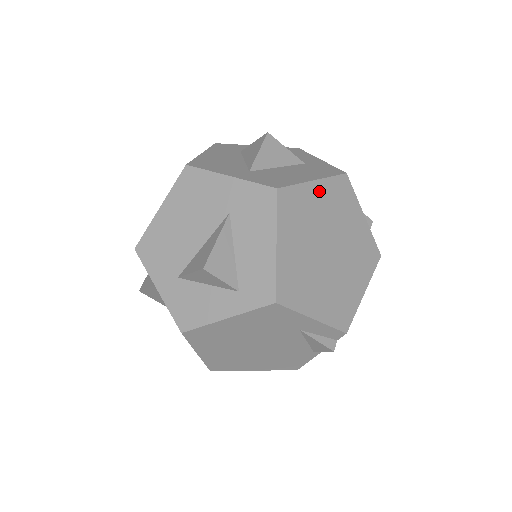
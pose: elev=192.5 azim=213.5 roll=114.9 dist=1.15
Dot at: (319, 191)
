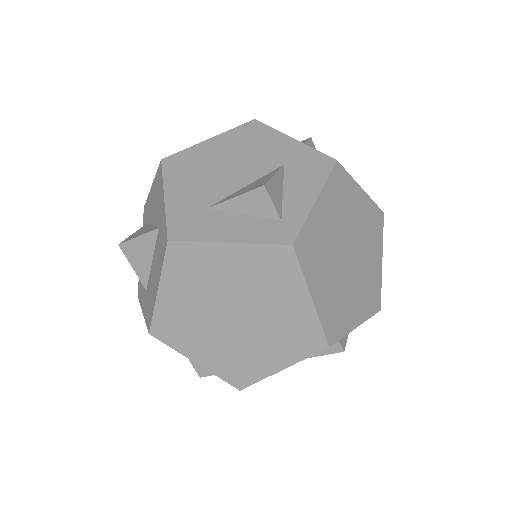
Dot at: (171, 291)
